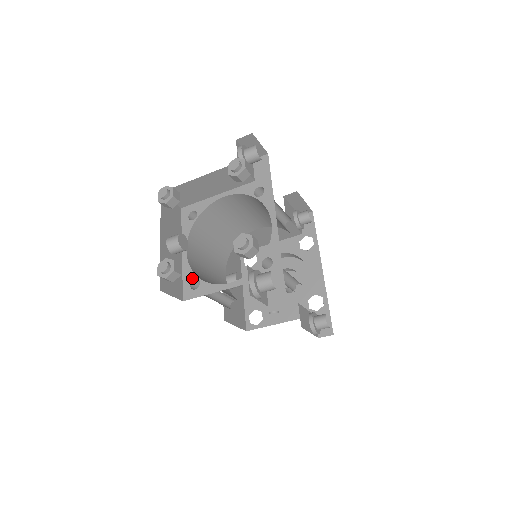
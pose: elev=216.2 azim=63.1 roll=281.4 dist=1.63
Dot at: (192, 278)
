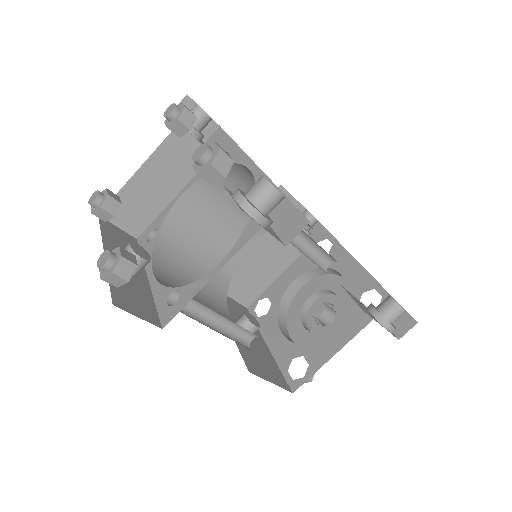
Dot at: (168, 294)
